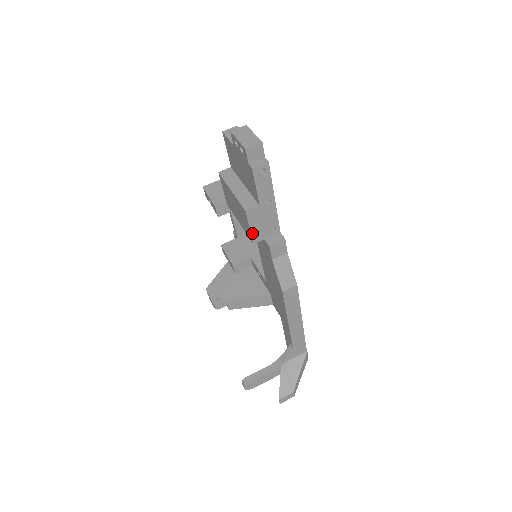
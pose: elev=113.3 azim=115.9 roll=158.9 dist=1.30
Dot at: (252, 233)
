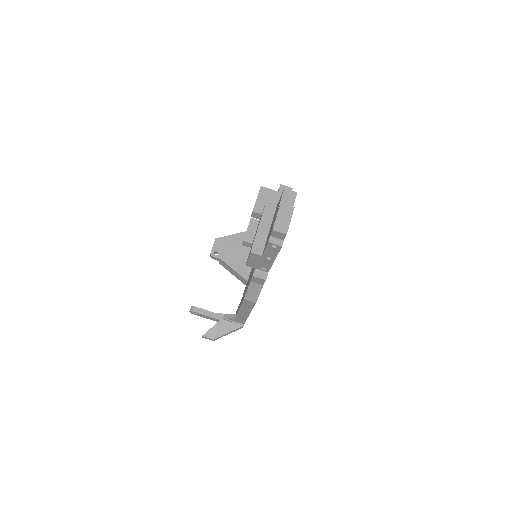
Dot at: (248, 261)
